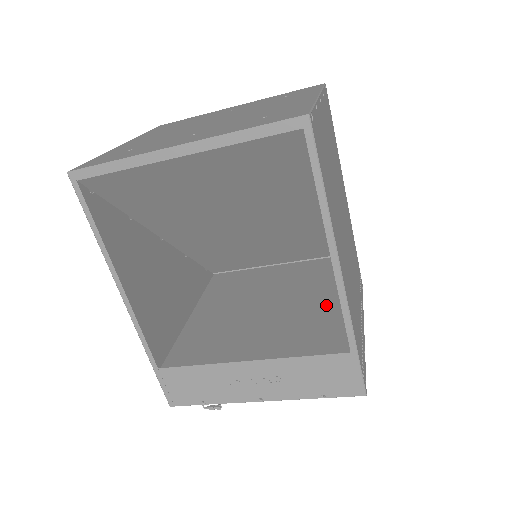
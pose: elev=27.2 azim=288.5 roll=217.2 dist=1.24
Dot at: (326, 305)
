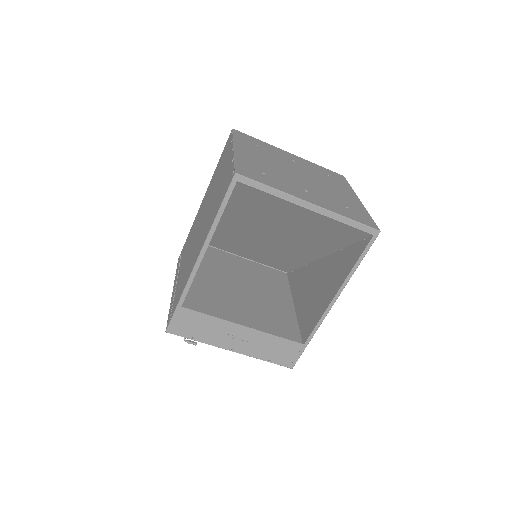
Dot at: (281, 305)
